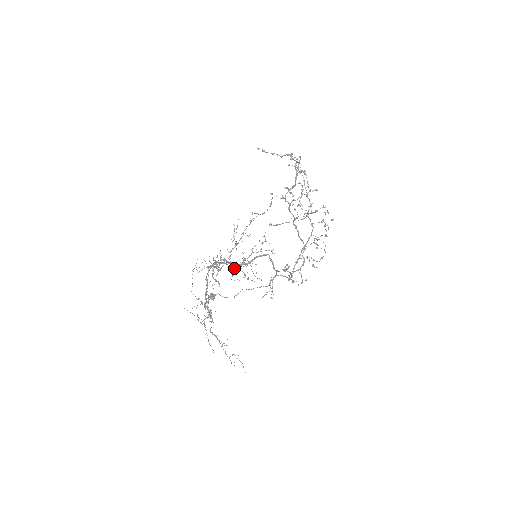
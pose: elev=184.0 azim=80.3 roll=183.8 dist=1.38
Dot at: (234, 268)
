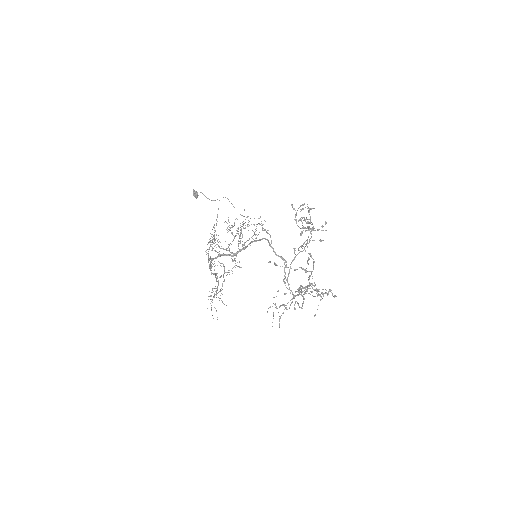
Dot at: occluded
